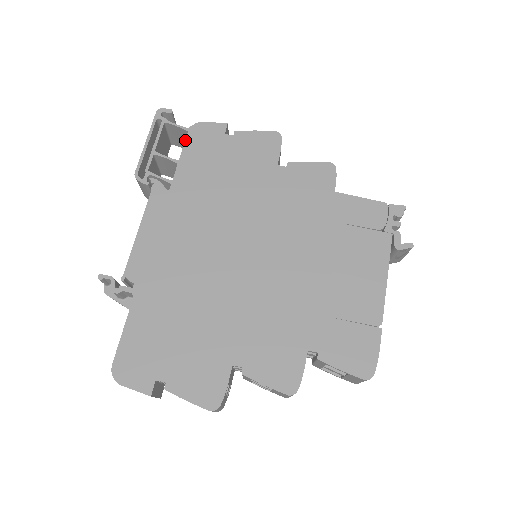
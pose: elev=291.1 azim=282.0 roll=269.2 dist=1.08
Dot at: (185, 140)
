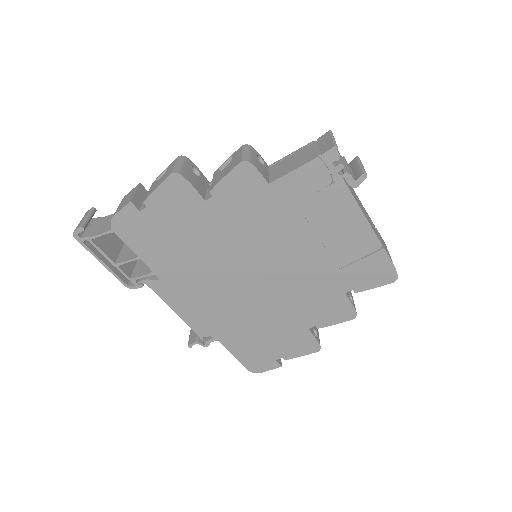
Dot at: occluded
